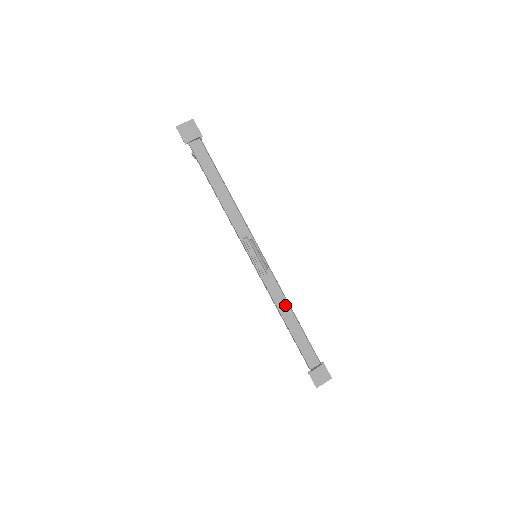
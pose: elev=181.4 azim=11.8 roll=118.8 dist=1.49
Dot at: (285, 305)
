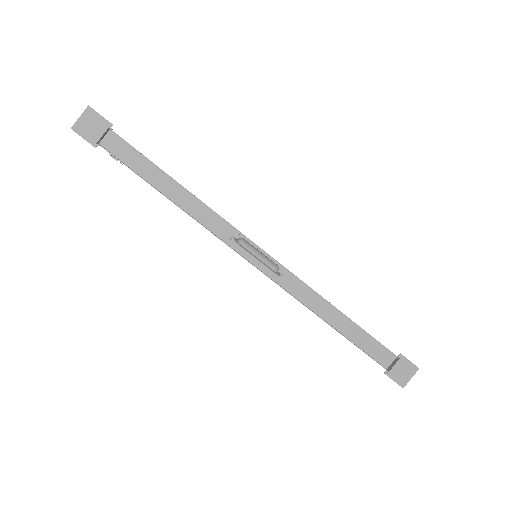
Dot at: (321, 303)
